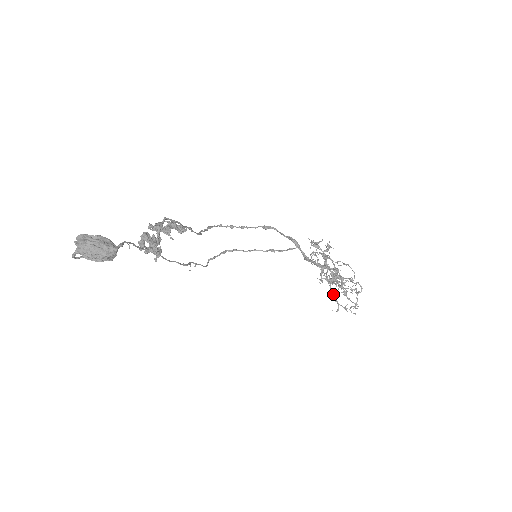
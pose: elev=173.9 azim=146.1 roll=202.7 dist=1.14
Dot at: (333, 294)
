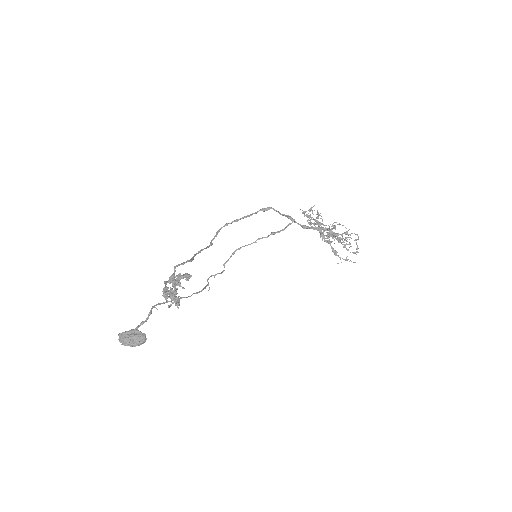
Dot at: (334, 251)
